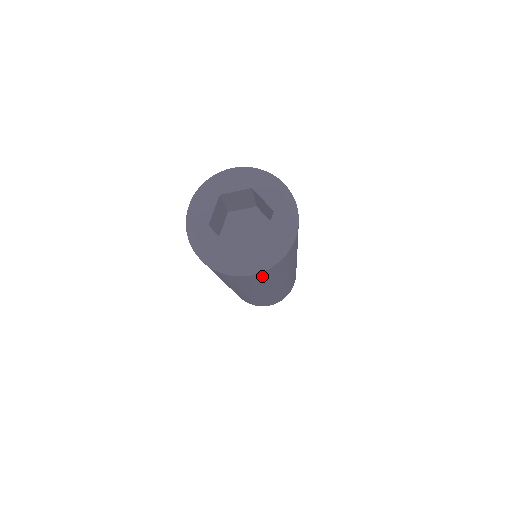
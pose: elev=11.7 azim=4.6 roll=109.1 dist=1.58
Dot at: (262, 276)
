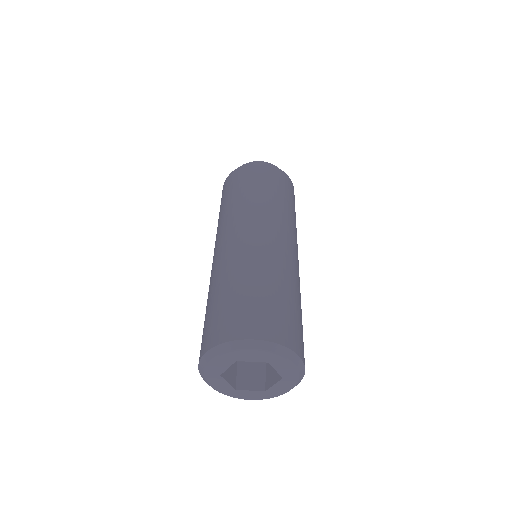
Dot at: occluded
